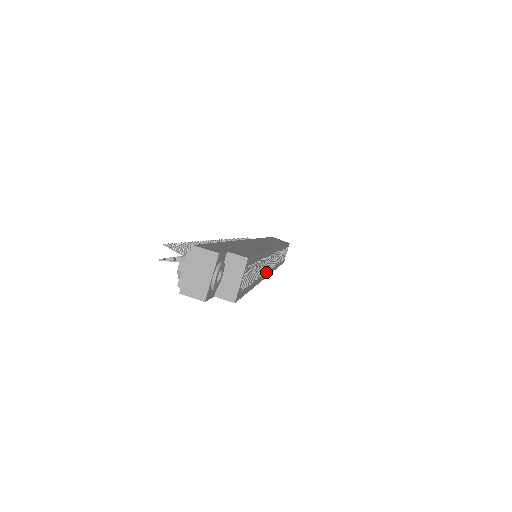
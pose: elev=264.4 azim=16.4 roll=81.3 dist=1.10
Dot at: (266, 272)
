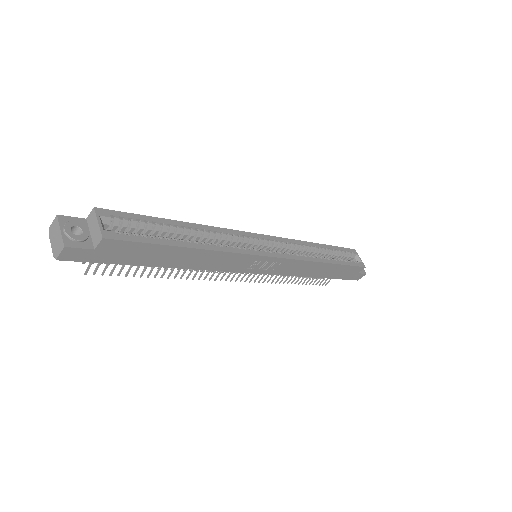
Dot at: (246, 250)
